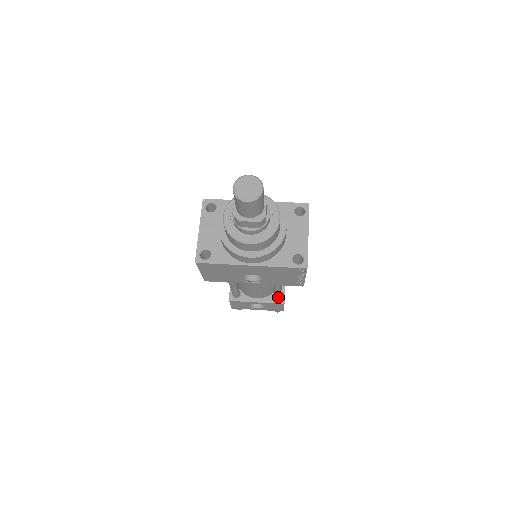
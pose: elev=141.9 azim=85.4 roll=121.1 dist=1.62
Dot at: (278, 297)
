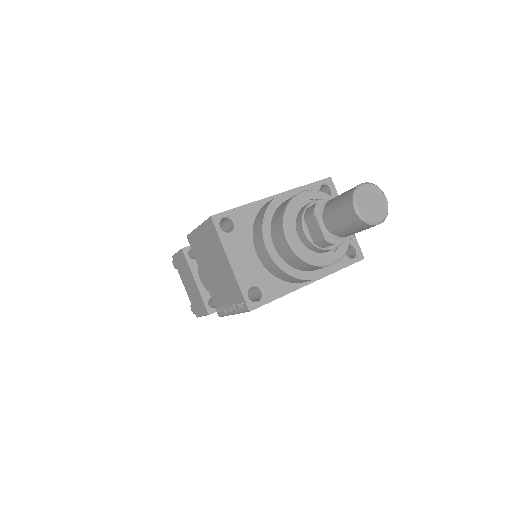
Dot at: occluded
